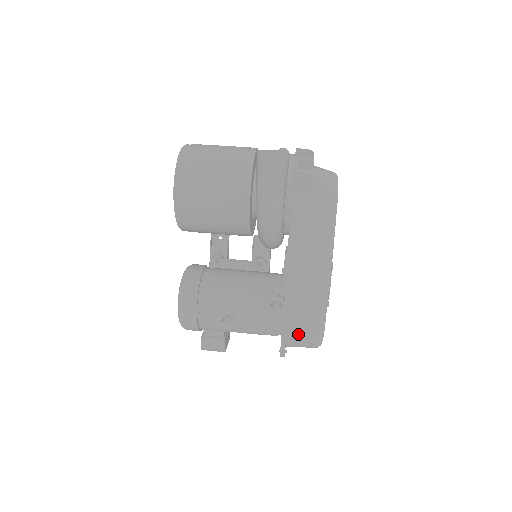
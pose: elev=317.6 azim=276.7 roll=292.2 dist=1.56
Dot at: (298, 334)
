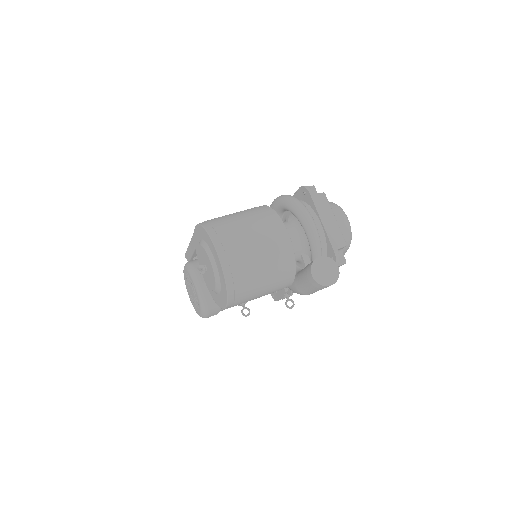
Dot at: occluded
